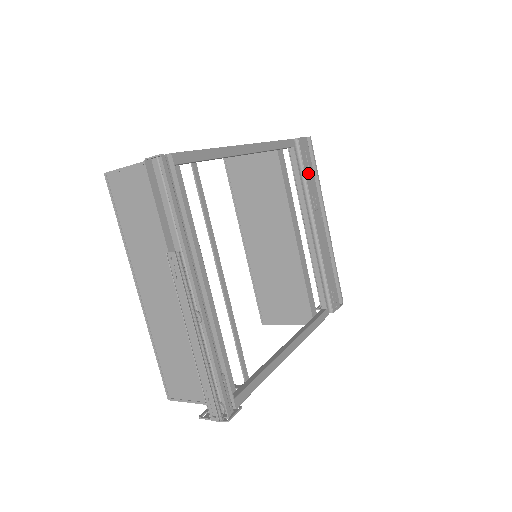
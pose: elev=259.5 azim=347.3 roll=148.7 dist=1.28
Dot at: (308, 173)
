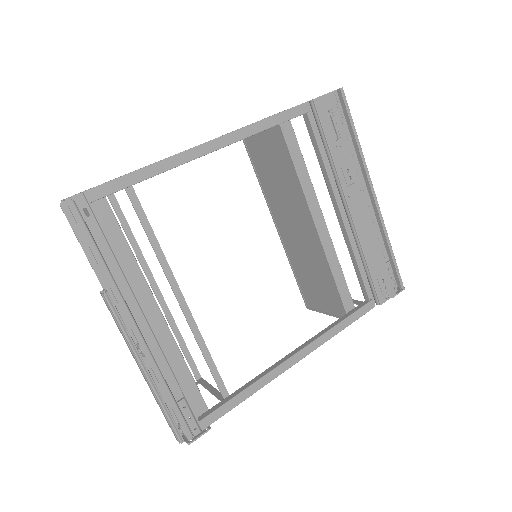
Dot at: (334, 140)
